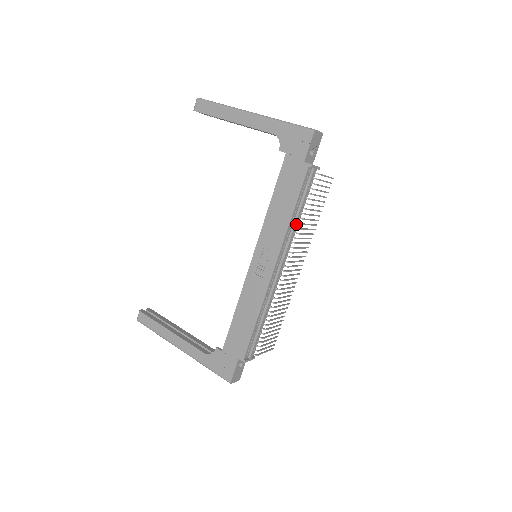
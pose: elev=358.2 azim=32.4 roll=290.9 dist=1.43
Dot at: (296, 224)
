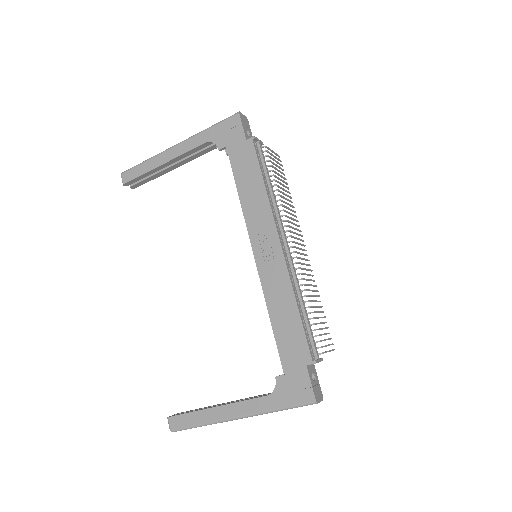
Dot at: (274, 196)
